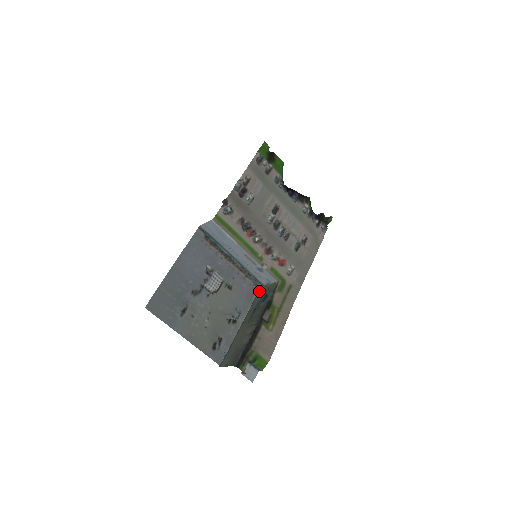
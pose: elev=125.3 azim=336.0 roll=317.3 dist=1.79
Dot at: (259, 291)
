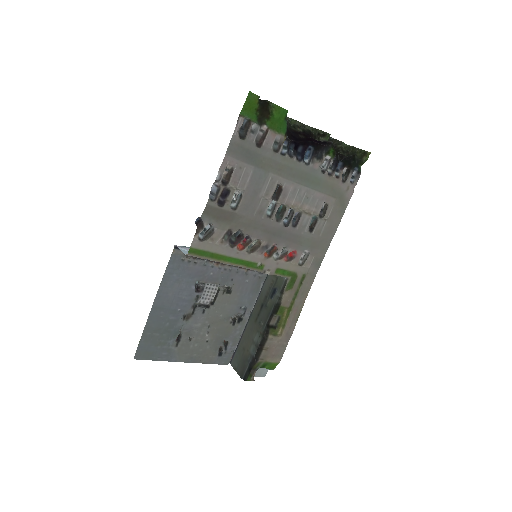
Dot at: (267, 275)
